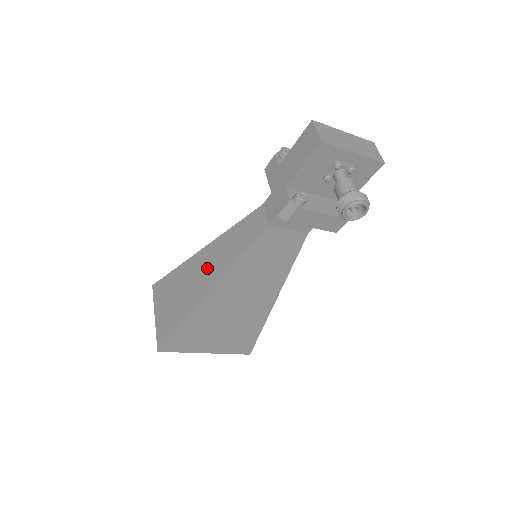
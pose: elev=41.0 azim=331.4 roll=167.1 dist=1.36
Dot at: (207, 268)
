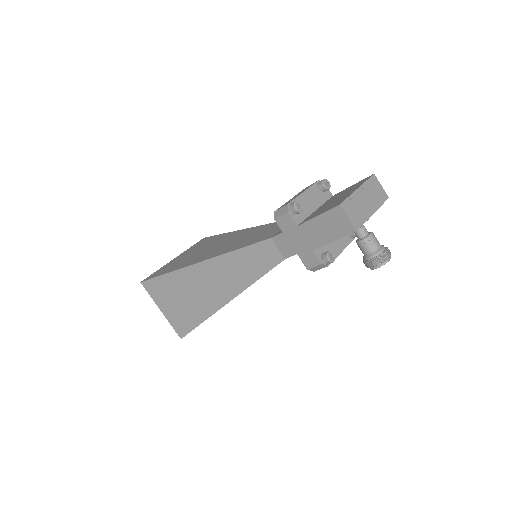
Dot at: (216, 282)
